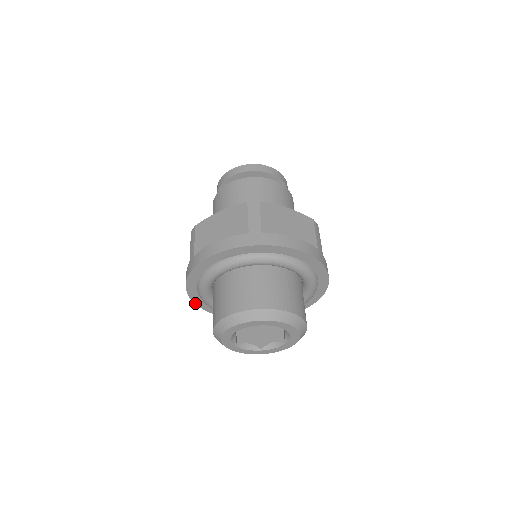
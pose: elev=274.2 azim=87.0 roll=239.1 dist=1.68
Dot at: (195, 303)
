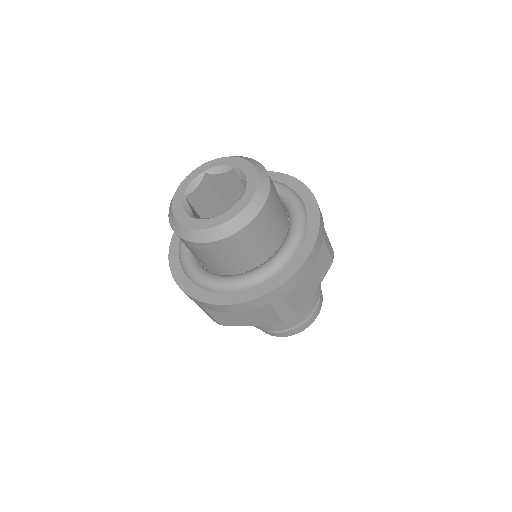
Dot at: occluded
